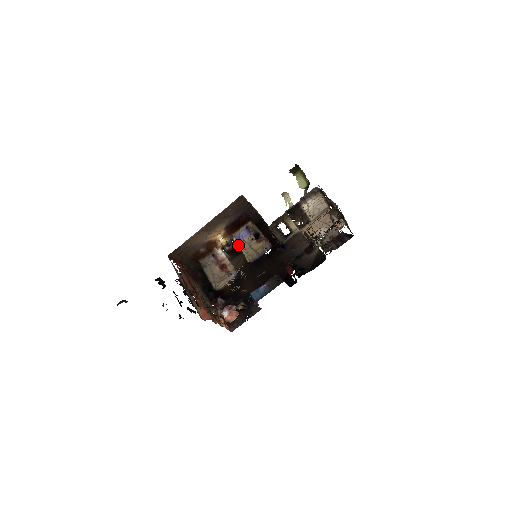
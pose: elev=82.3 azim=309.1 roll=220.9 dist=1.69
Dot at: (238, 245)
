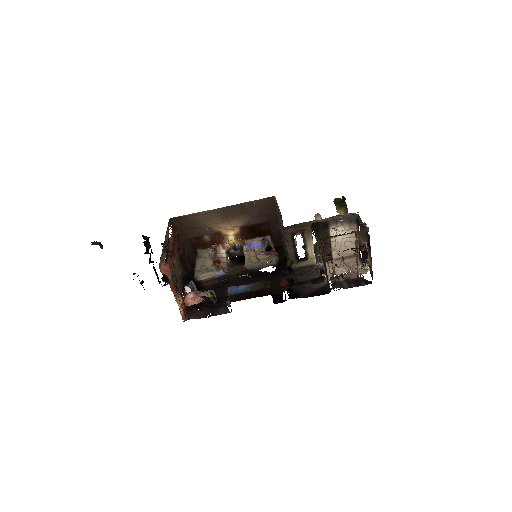
Dot at: (245, 252)
